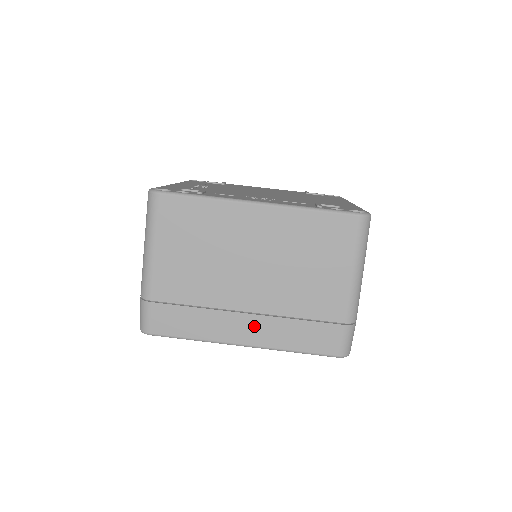
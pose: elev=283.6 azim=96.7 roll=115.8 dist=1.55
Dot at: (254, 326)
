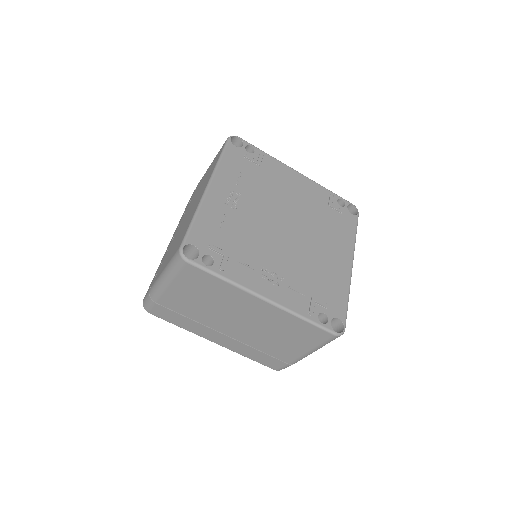
Dot at: (226, 340)
